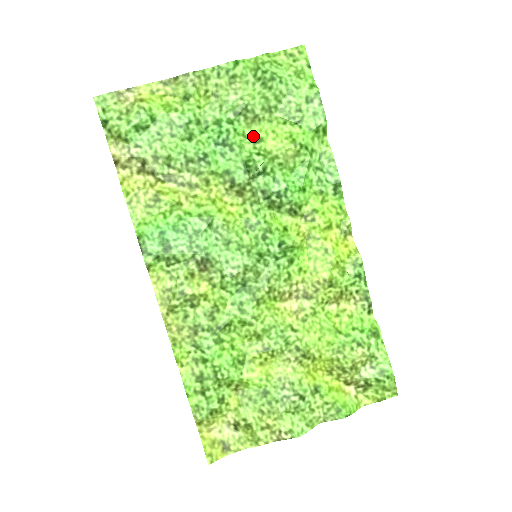
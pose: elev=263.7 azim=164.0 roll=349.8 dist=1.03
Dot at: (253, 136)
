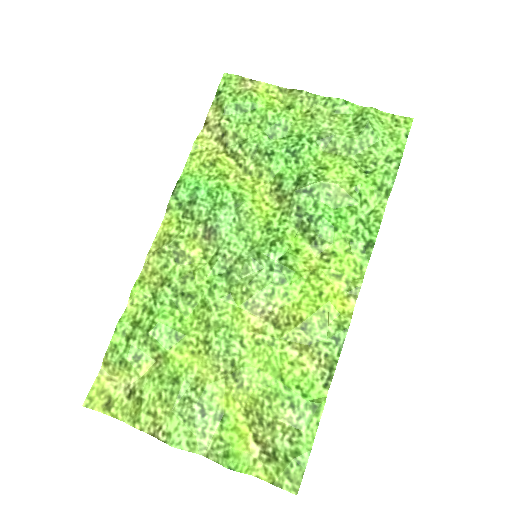
Dot at: (322, 162)
